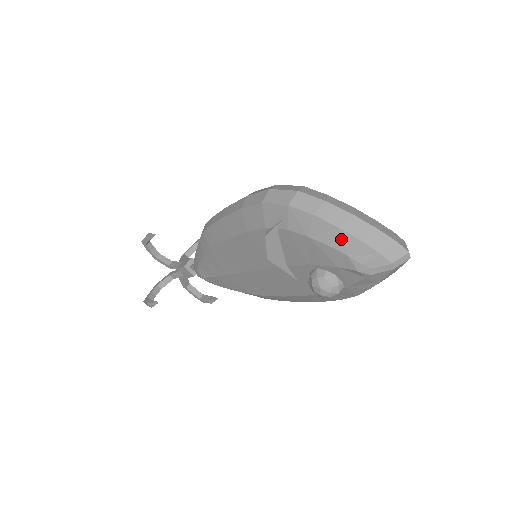
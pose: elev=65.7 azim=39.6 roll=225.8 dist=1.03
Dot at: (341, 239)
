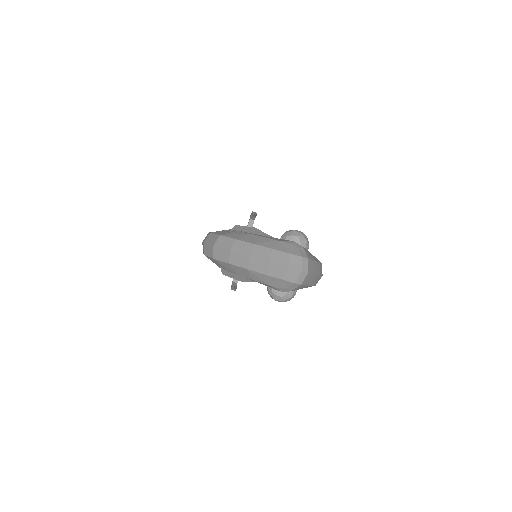
Dot at: (254, 275)
